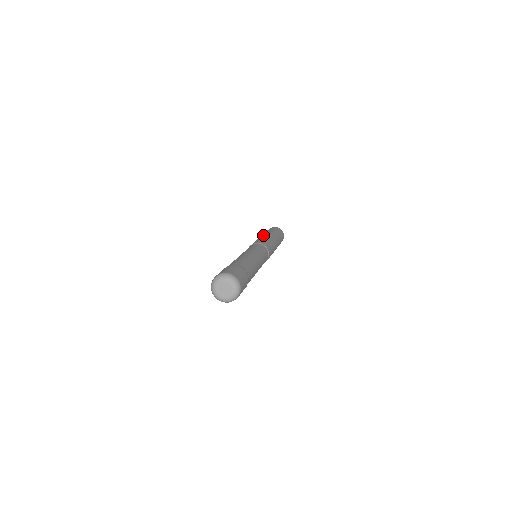
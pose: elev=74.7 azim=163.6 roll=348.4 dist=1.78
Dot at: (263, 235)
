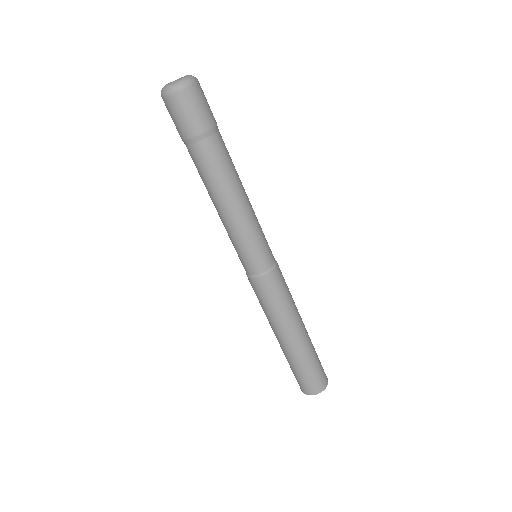
Dot at: occluded
